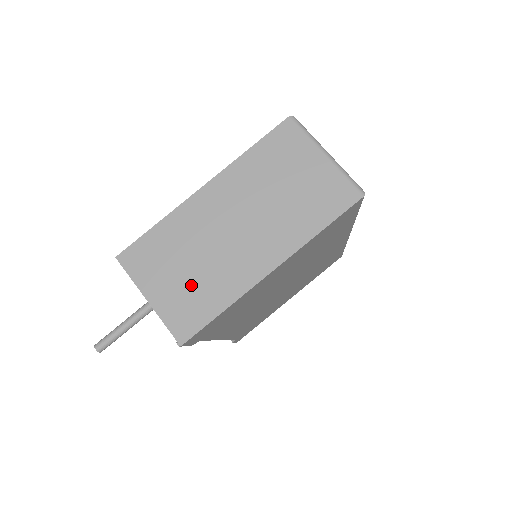
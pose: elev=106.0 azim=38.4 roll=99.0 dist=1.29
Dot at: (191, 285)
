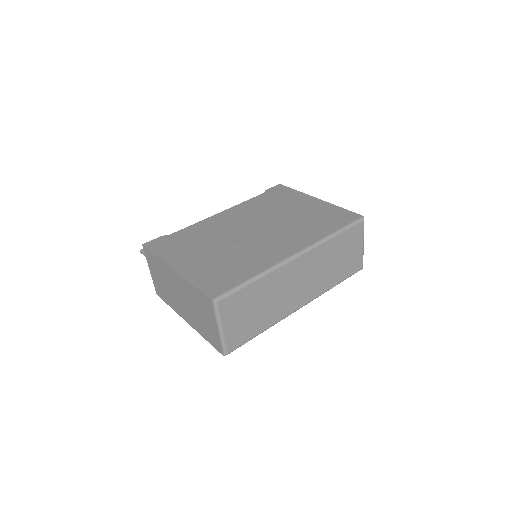
Dot at: (162, 287)
